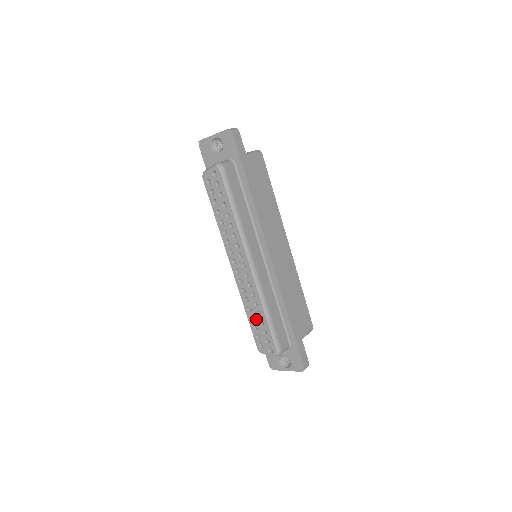
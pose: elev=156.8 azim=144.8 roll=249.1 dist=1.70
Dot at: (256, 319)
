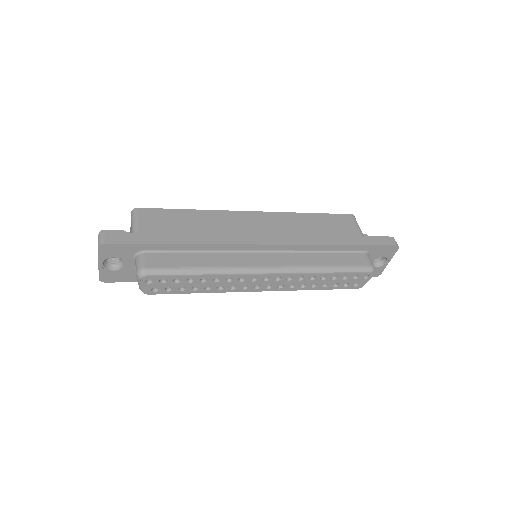
Dot at: (327, 282)
